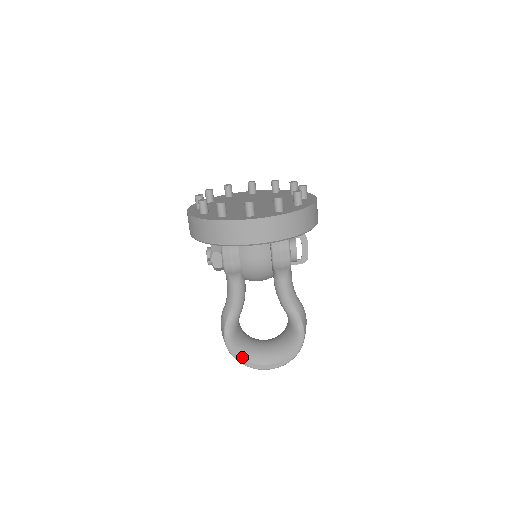
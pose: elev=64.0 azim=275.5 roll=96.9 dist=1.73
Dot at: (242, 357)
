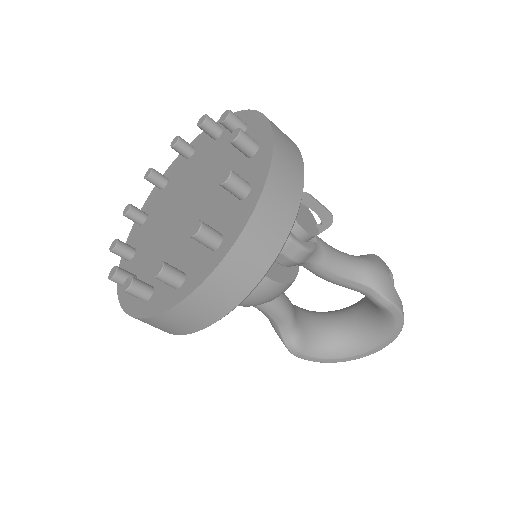
Dot at: (332, 358)
